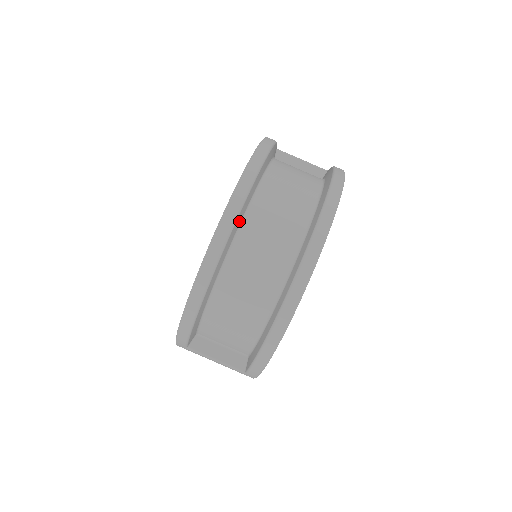
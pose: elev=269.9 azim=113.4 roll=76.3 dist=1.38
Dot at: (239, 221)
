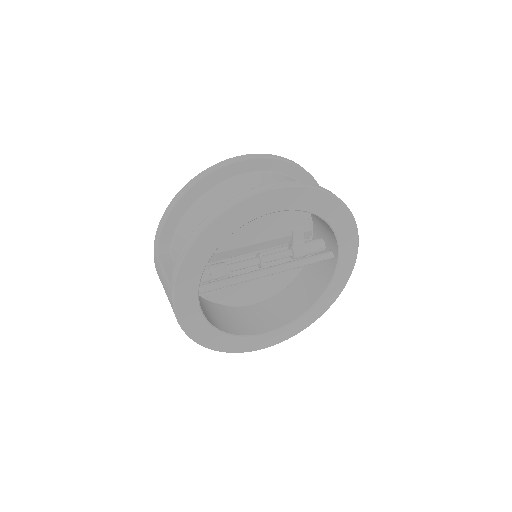
Dot at: (246, 169)
